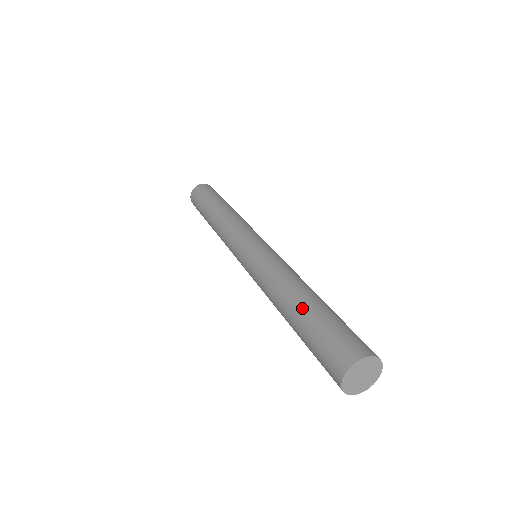
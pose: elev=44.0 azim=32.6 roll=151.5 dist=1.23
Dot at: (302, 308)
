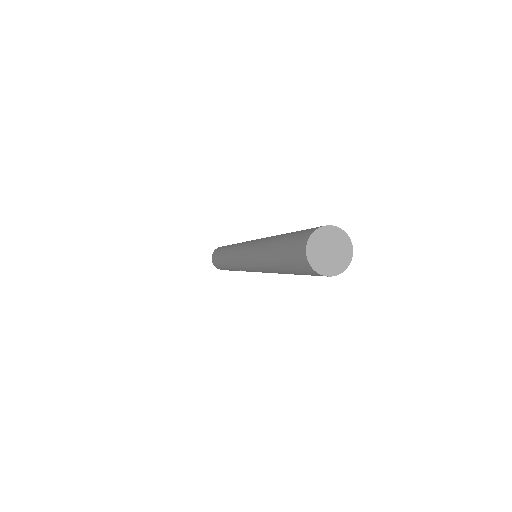
Dot at: occluded
